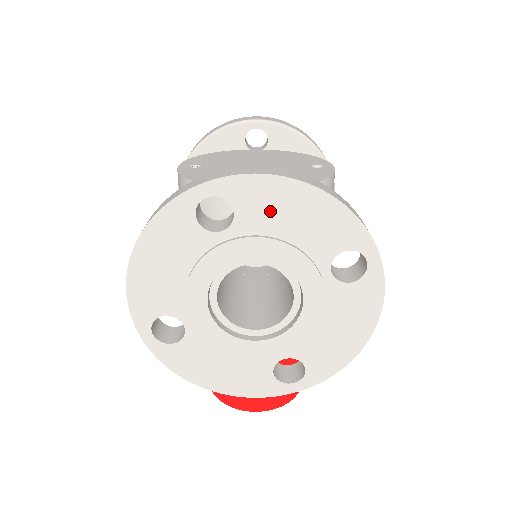
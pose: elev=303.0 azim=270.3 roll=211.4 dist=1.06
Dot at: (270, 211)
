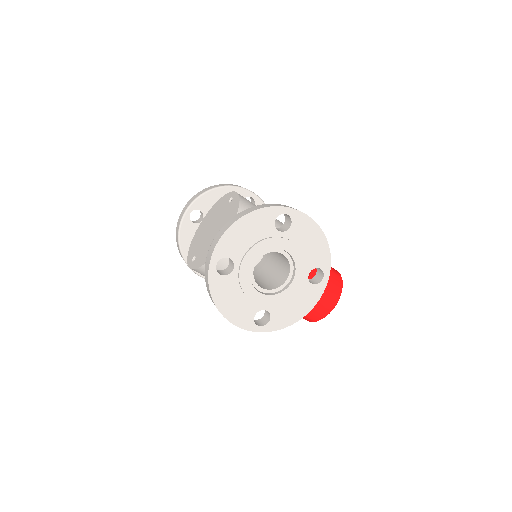
Dot at: (238, 243)
